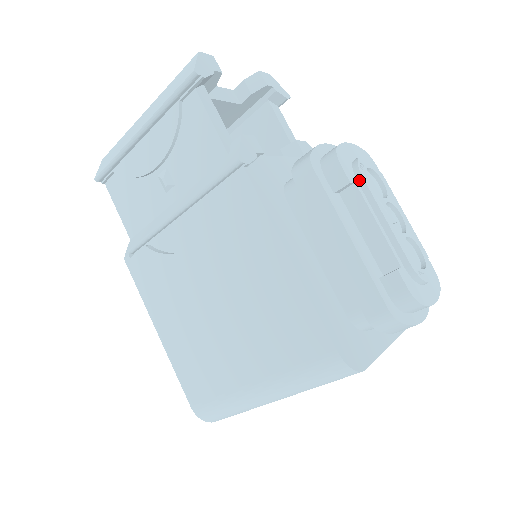
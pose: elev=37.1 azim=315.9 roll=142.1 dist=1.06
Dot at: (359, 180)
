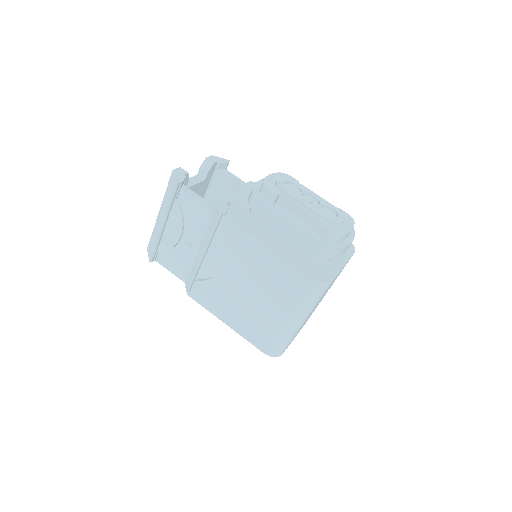
Dot at: (282, 192)
